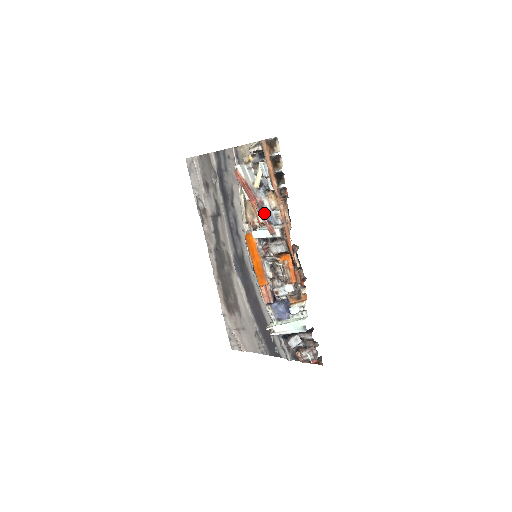
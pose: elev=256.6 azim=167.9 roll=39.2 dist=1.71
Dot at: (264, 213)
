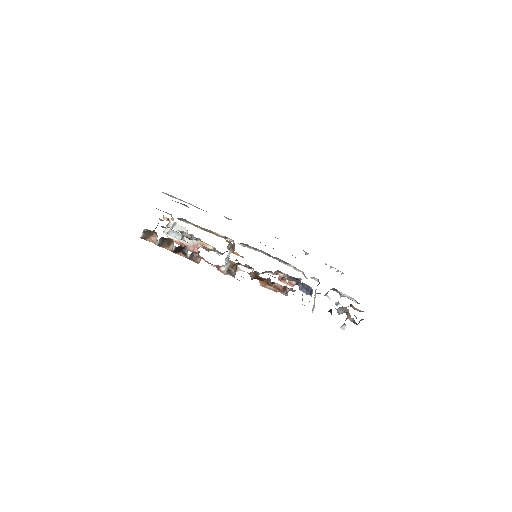
Dot at: (214, 251)
